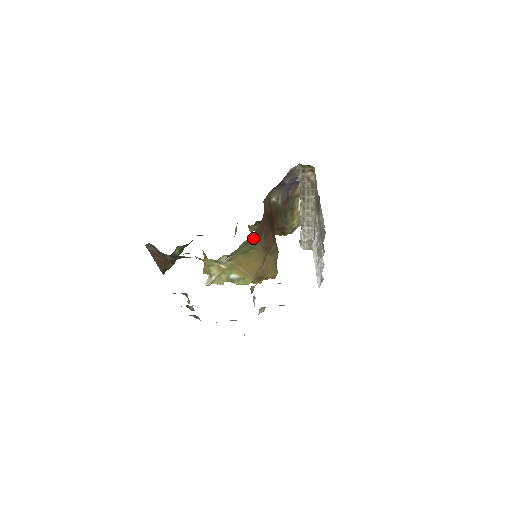
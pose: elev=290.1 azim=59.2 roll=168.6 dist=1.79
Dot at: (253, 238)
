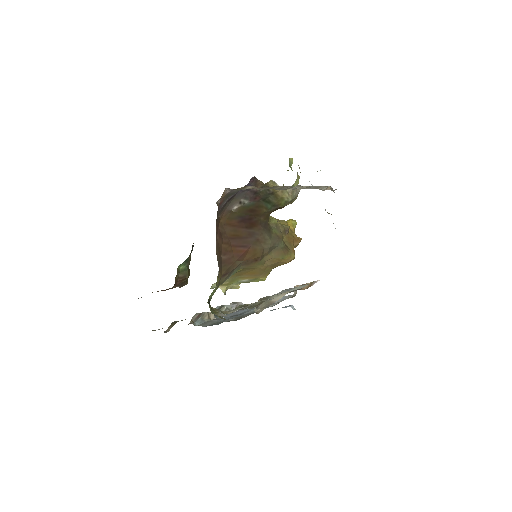
Dot at: (223, 277)
